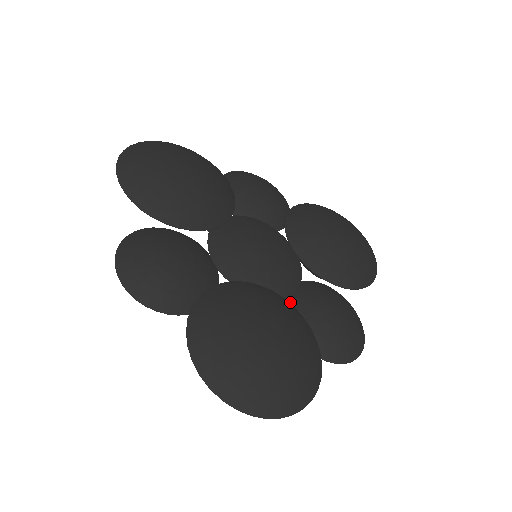
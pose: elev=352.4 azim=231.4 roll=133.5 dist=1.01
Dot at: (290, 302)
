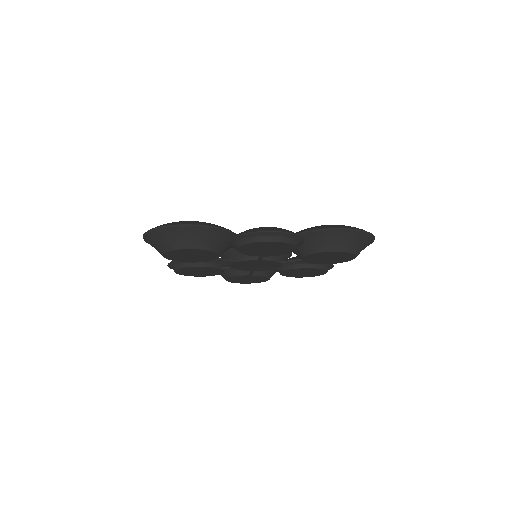
Dot at: occluded
